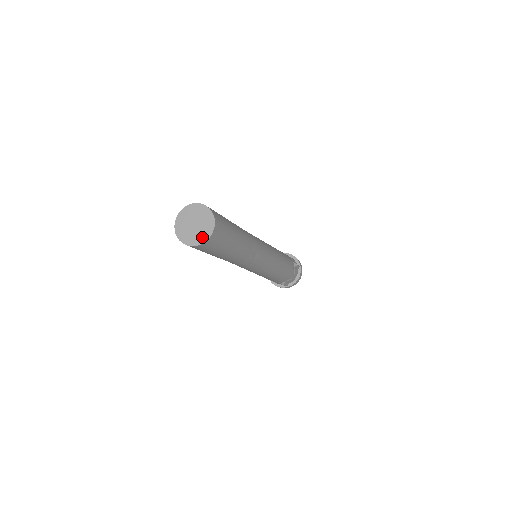
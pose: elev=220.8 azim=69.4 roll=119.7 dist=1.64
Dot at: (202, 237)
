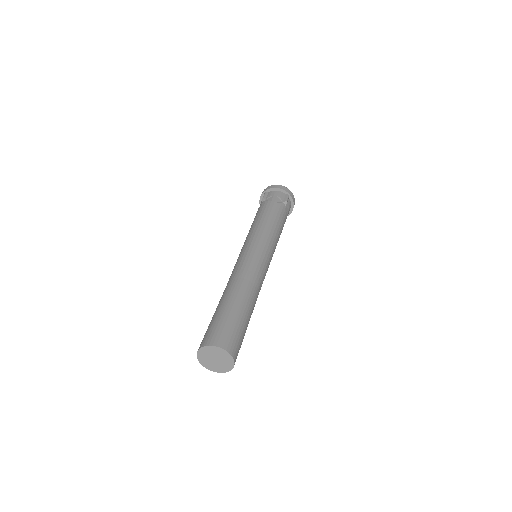
Dot at: (228, 366)
